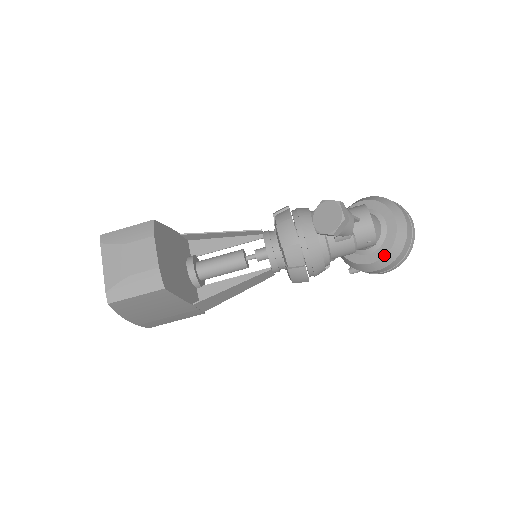
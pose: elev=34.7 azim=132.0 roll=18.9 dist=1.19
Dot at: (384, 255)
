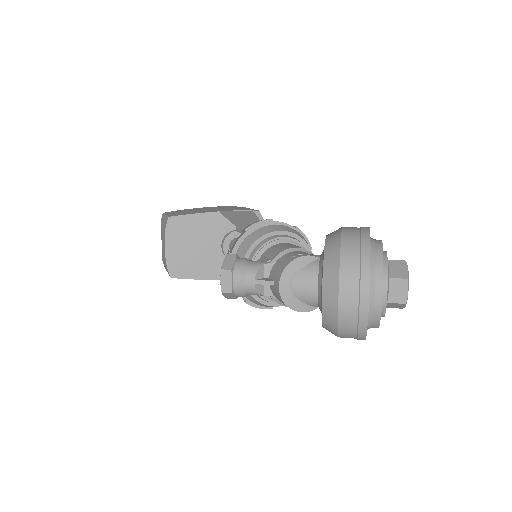
Dot at: (322, 326)
